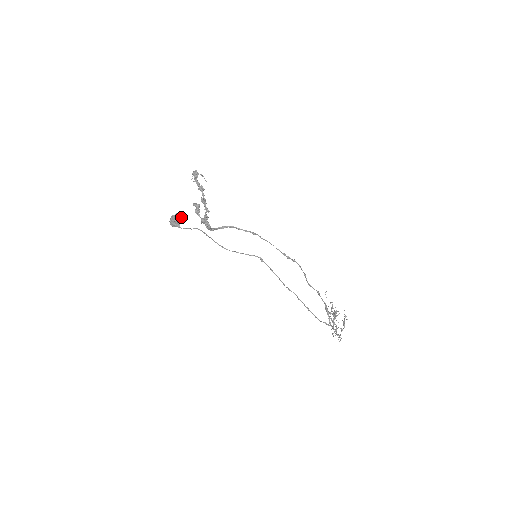
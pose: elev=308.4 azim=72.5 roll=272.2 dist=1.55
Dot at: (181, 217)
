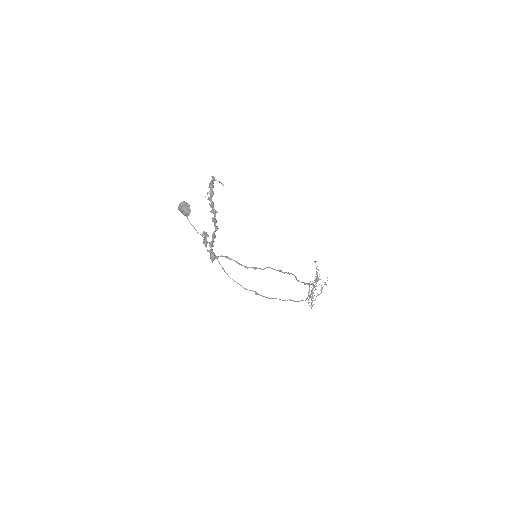
Dot at: (190, 210)
